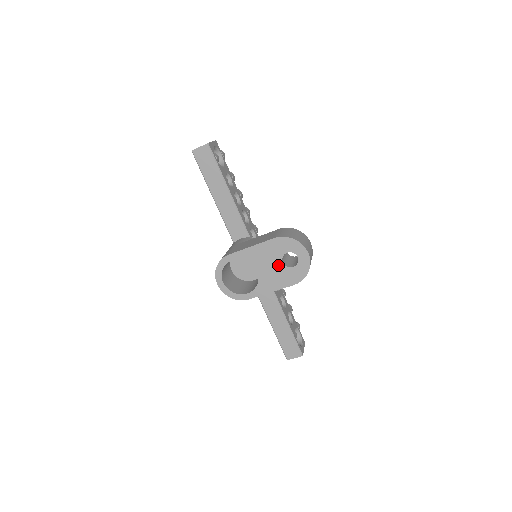
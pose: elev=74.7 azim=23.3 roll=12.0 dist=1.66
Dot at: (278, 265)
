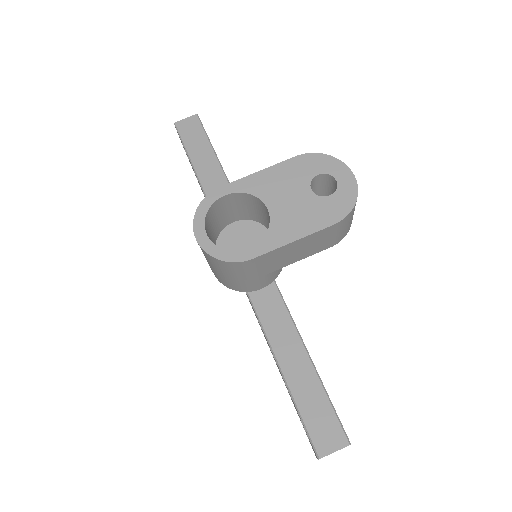
Dot at: (304, 195)
